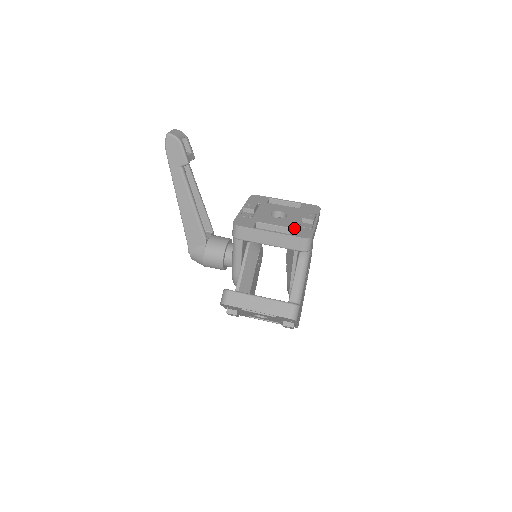
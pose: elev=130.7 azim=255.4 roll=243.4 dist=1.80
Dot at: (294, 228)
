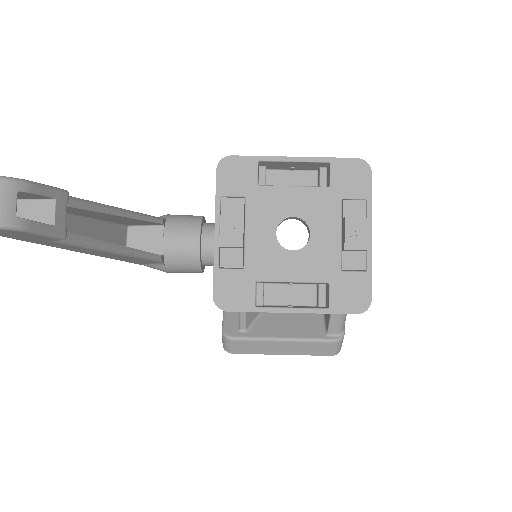
Dot at: (332, 282)
